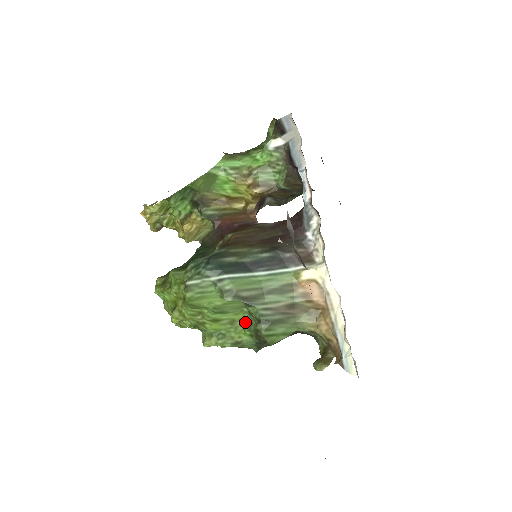
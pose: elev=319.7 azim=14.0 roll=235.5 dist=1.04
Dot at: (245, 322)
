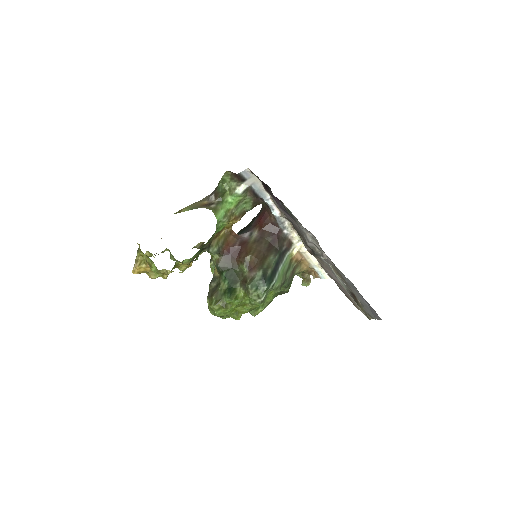
Dot at: (272, 291)
